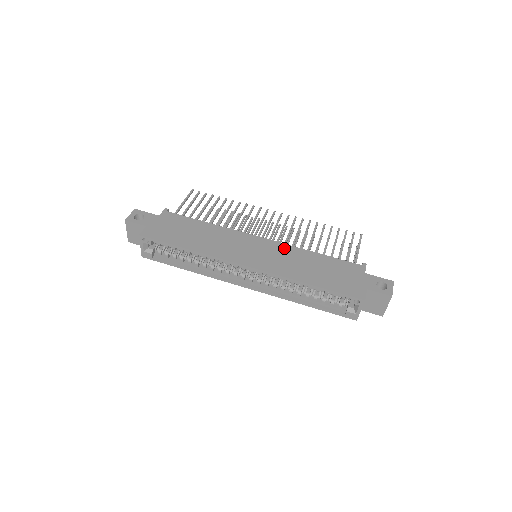
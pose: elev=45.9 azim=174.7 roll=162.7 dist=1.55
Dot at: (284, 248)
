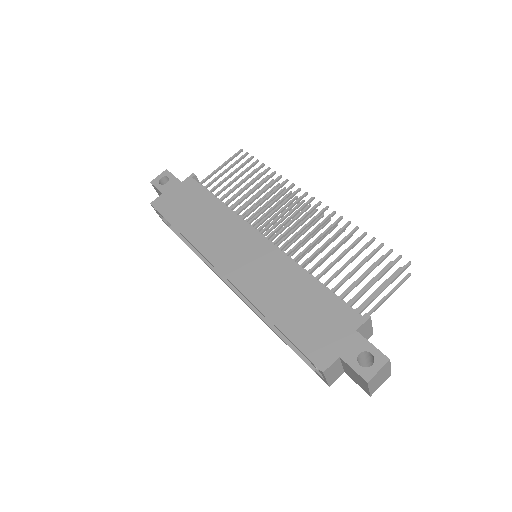
Dot at: (278, 258)
